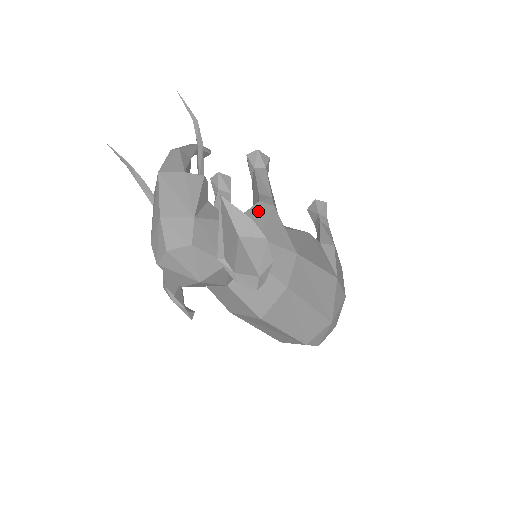
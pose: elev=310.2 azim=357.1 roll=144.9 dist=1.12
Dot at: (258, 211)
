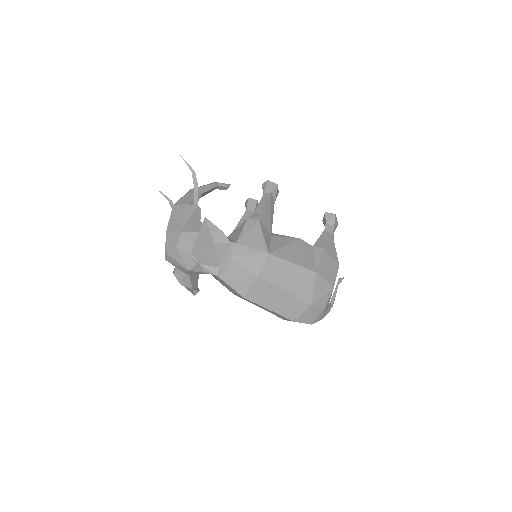
Dot at: (244, 225)
